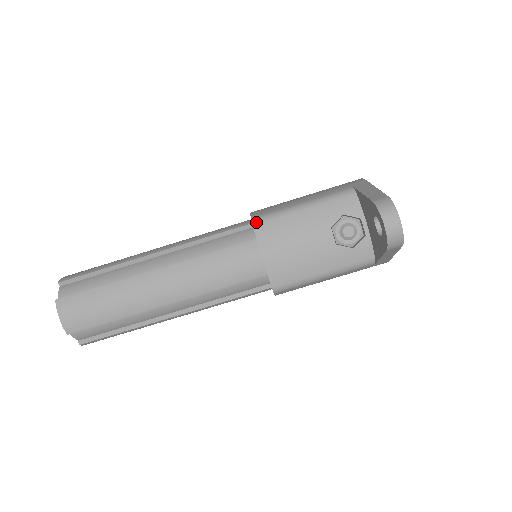
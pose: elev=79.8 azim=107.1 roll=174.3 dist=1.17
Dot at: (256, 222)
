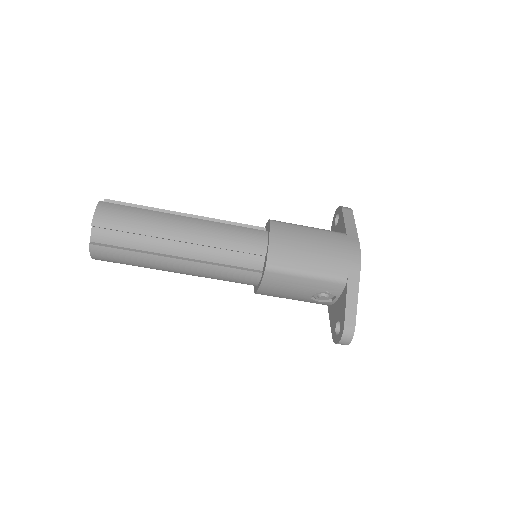
Dot at: (268, 270)
